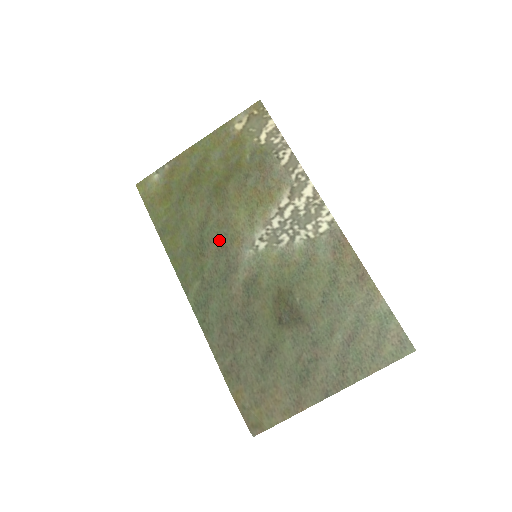
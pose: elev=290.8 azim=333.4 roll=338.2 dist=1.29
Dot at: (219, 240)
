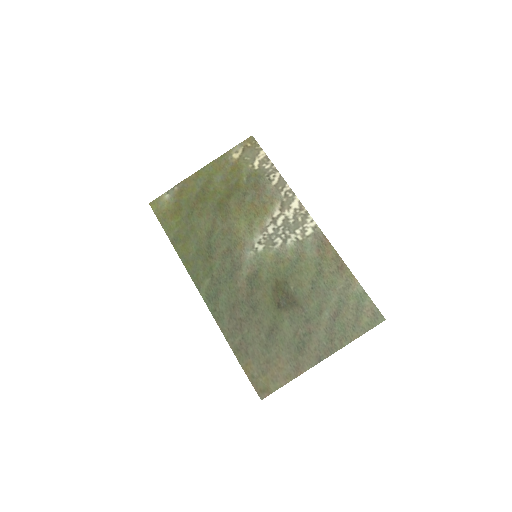
Dot at: (224, 245)
